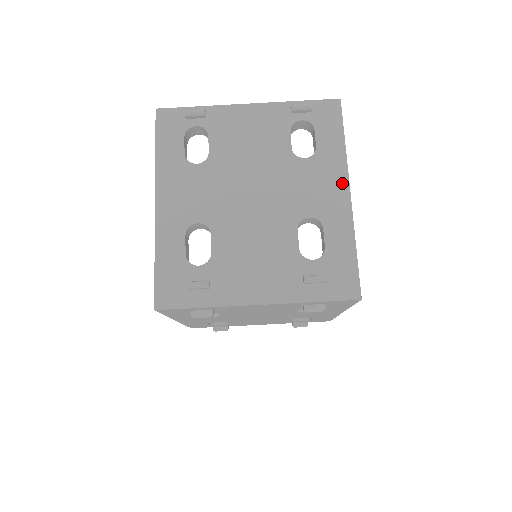
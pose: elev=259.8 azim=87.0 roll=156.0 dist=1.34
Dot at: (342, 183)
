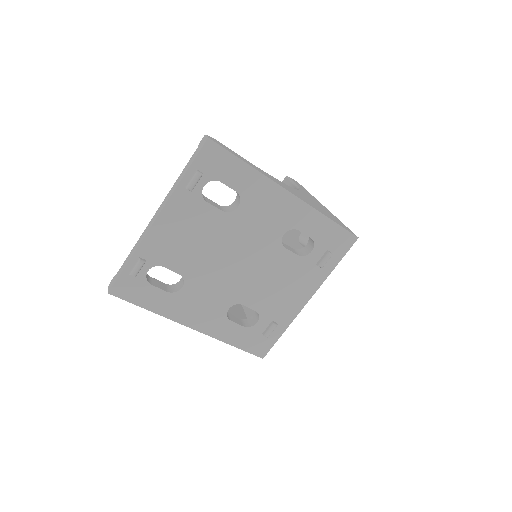
Dot at: (279, 193)
